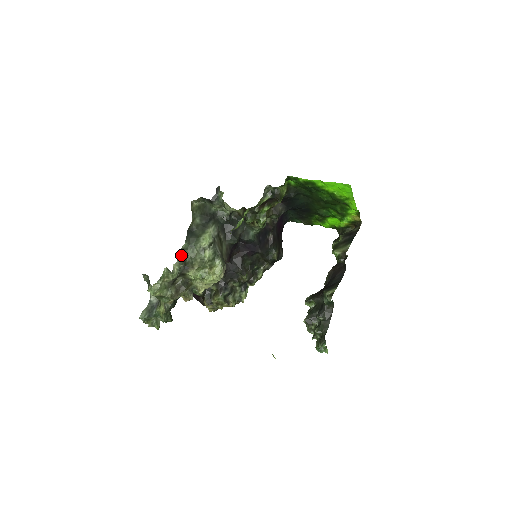
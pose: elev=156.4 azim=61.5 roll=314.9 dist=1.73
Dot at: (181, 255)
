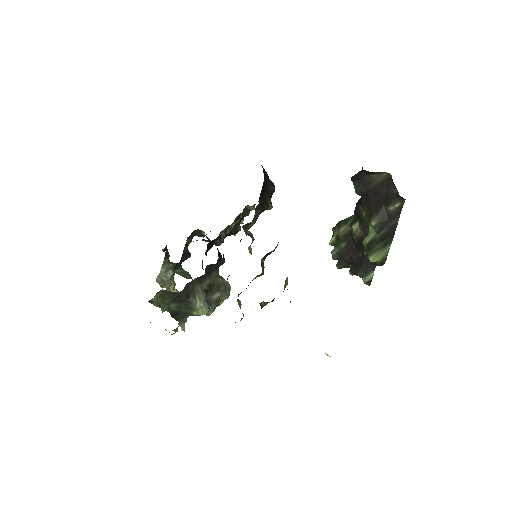
Dot at: (181, 323)
